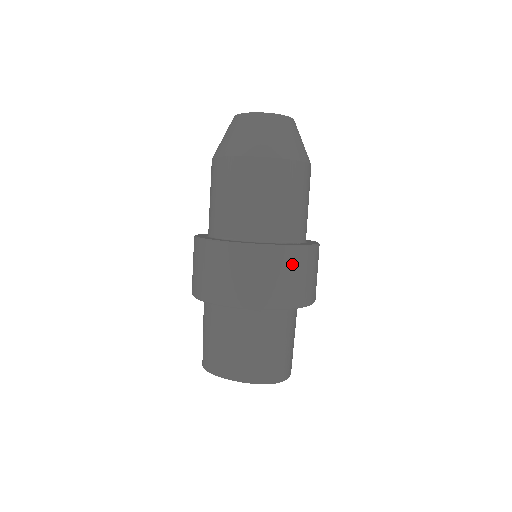
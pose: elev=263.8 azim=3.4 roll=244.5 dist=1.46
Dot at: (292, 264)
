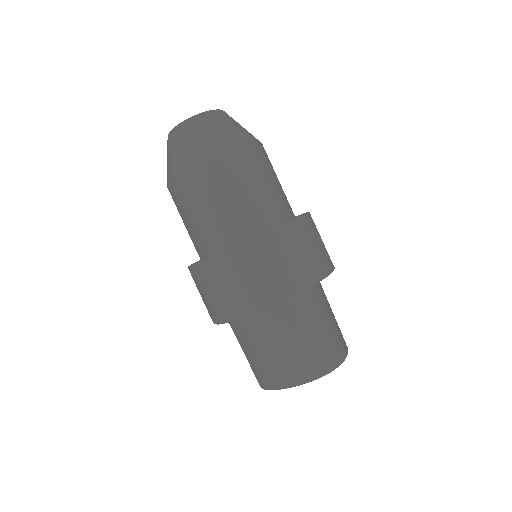
Dot at: (275, 248)
